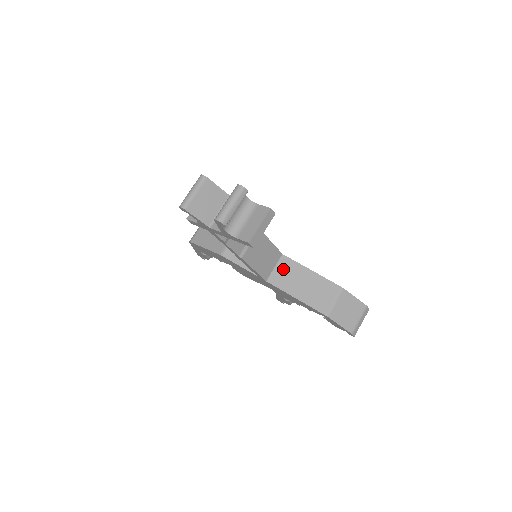
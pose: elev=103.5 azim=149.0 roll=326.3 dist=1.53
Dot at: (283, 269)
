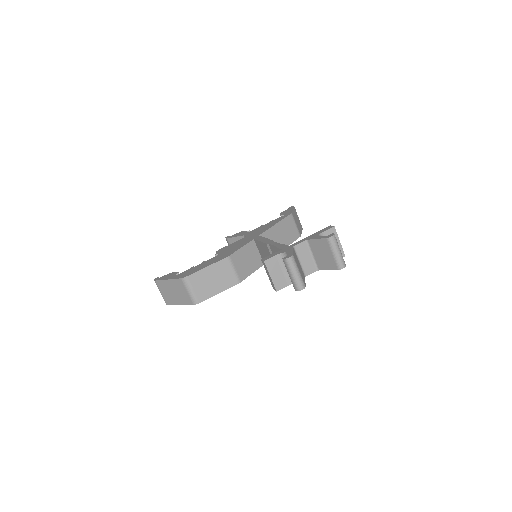
Dot at: occluded
